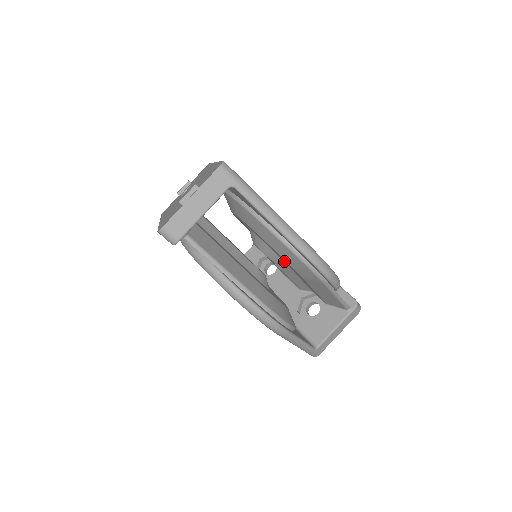
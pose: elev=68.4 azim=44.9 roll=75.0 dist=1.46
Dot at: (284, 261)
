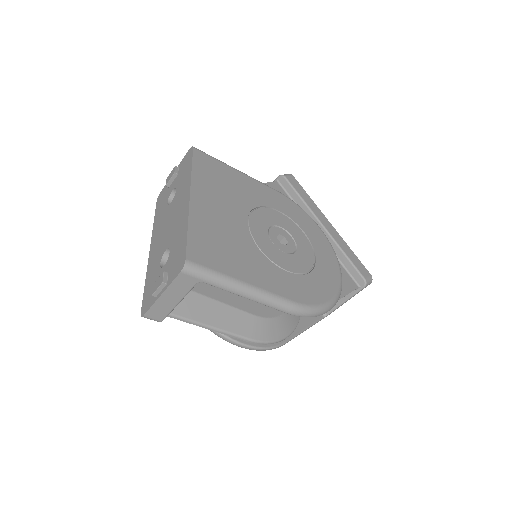
Dot at: occluded
